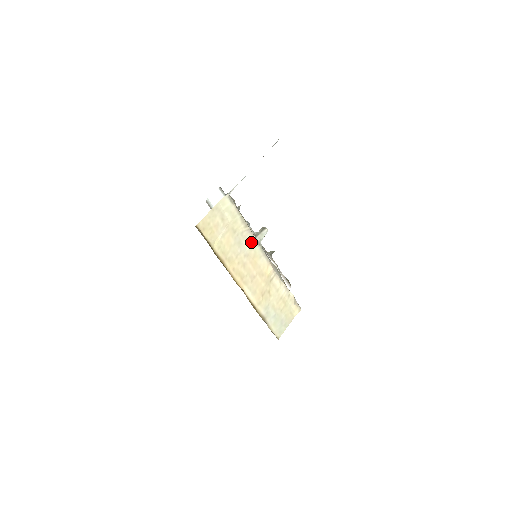
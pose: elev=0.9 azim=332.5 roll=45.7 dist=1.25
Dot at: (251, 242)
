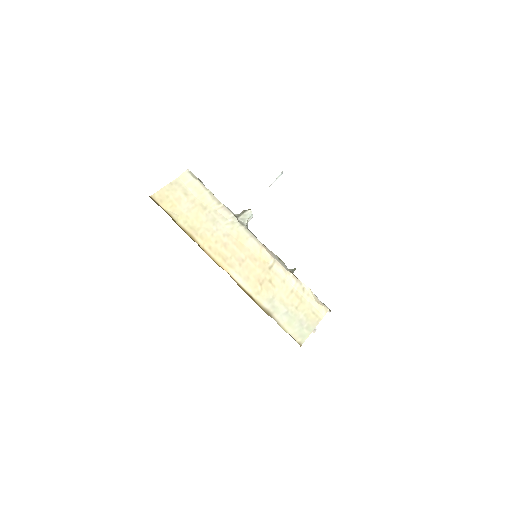
Dot at: (230, 221)
